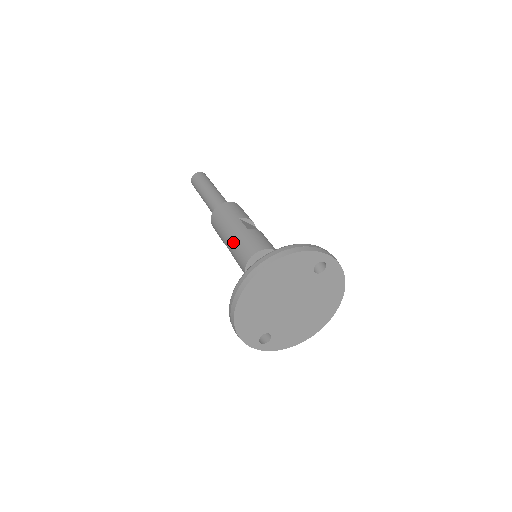
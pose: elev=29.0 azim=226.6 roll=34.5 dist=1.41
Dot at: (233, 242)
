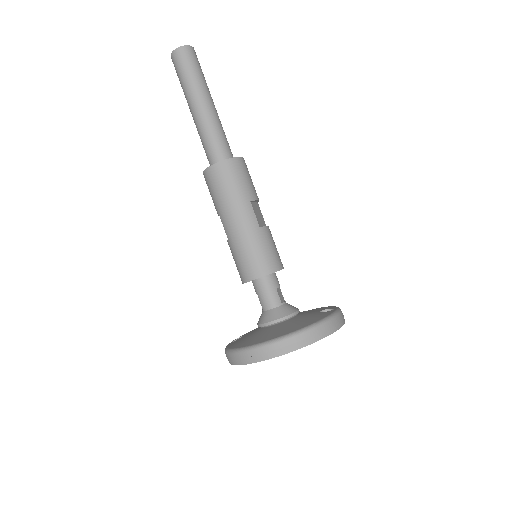
Dot at: (239, 238)
